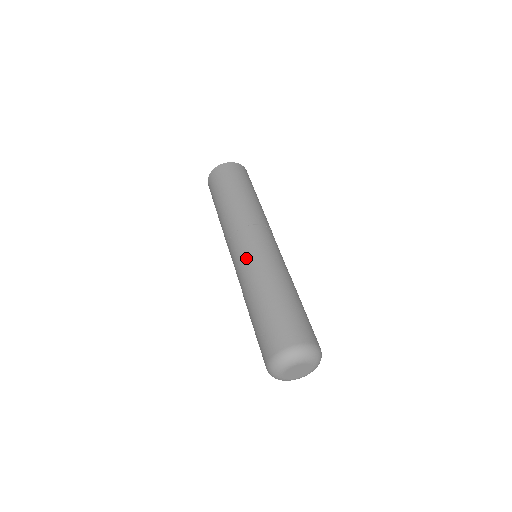
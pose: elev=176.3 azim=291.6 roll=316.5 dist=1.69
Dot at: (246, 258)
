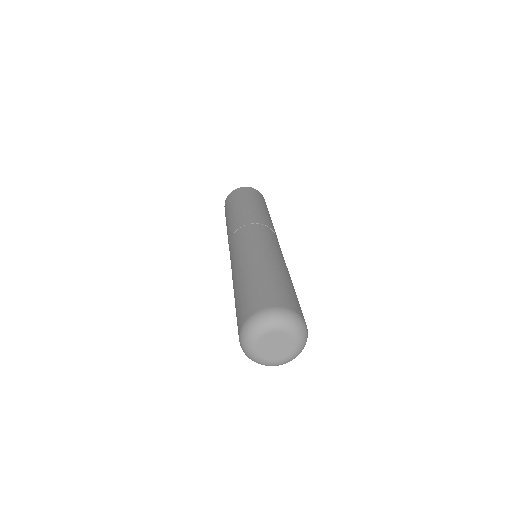
Dot at: (244, 244)
